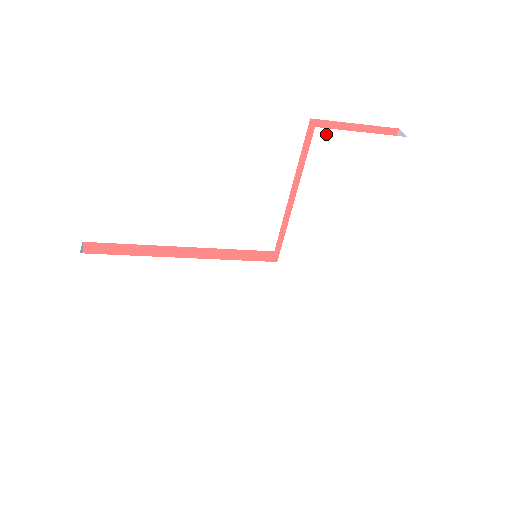
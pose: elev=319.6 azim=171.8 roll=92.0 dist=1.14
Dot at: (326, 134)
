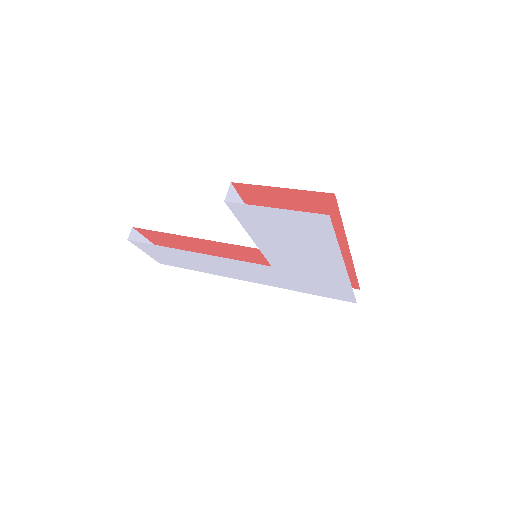
Dot at: (239, 206)
